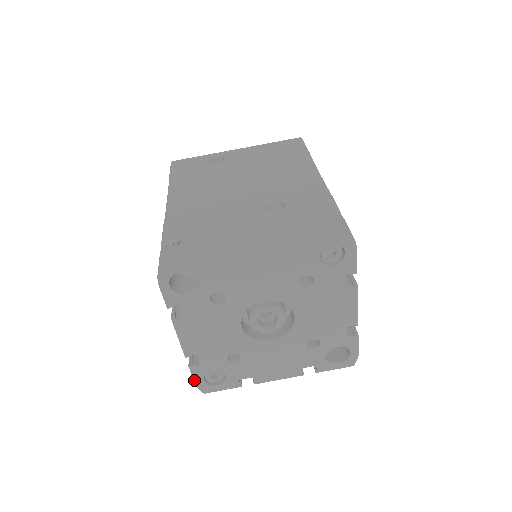
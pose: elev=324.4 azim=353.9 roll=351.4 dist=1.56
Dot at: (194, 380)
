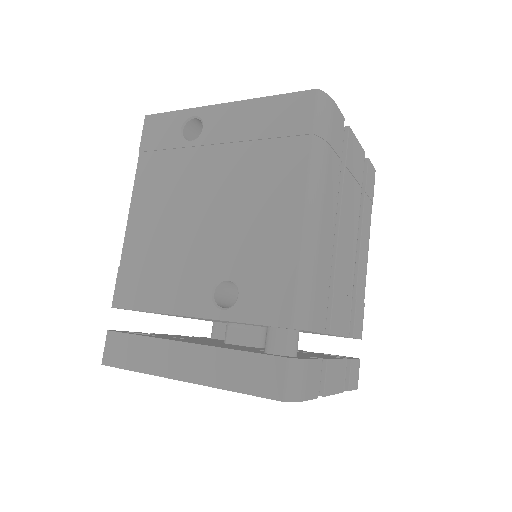
Dot at: occluded
